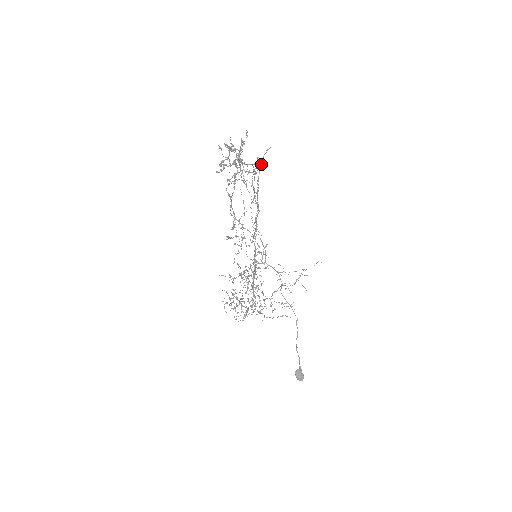
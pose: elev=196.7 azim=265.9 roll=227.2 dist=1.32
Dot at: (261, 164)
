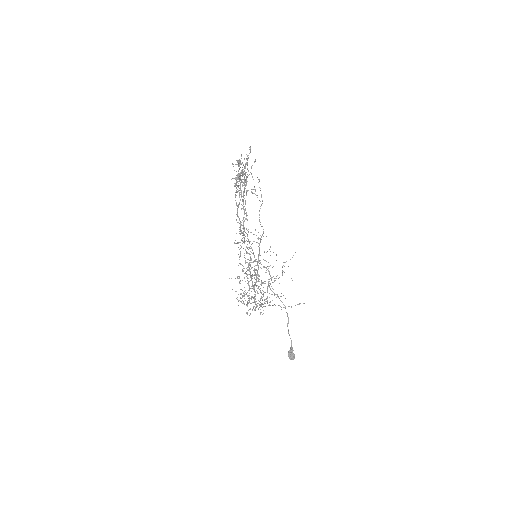
Dot at: occluded
